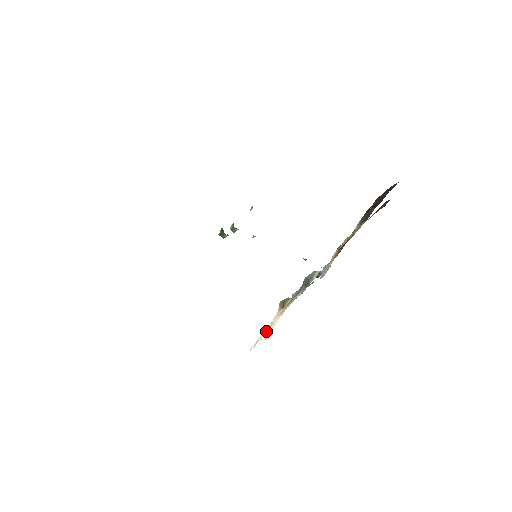
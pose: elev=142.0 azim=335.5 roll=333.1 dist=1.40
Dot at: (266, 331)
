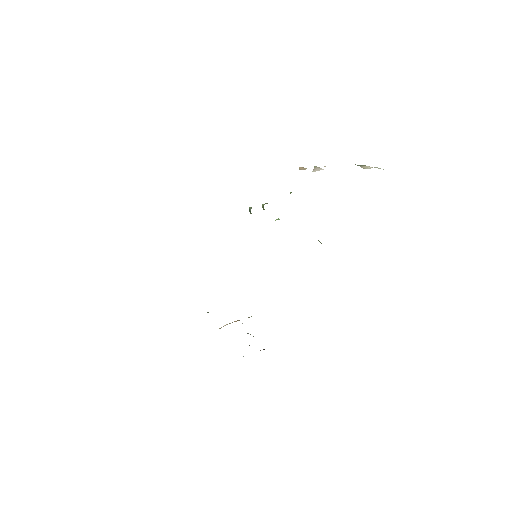
Dot at: (219, 328)
